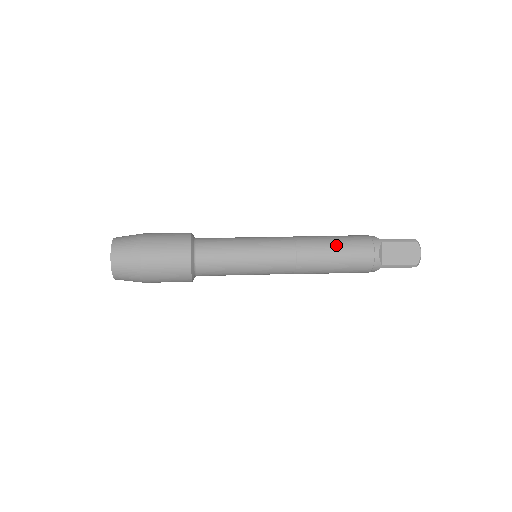
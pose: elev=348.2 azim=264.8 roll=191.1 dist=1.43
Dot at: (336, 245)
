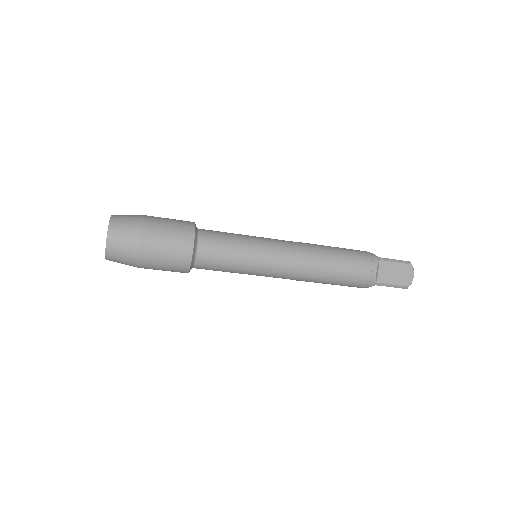
Dot at: occluded
